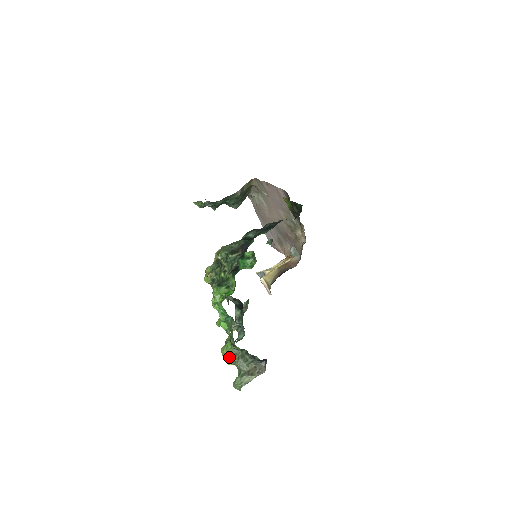
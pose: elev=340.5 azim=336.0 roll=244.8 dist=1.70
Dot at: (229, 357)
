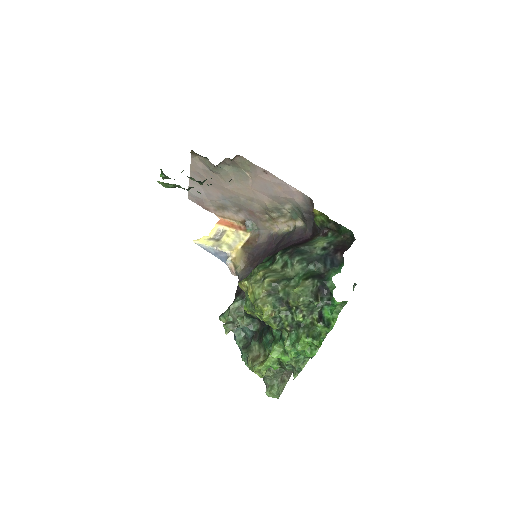
Dot at: (266, 374)
